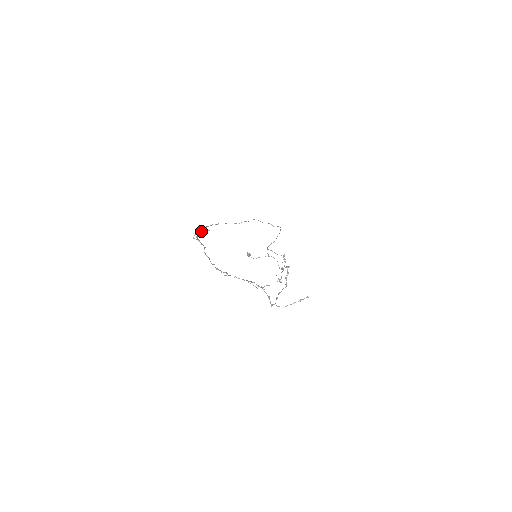
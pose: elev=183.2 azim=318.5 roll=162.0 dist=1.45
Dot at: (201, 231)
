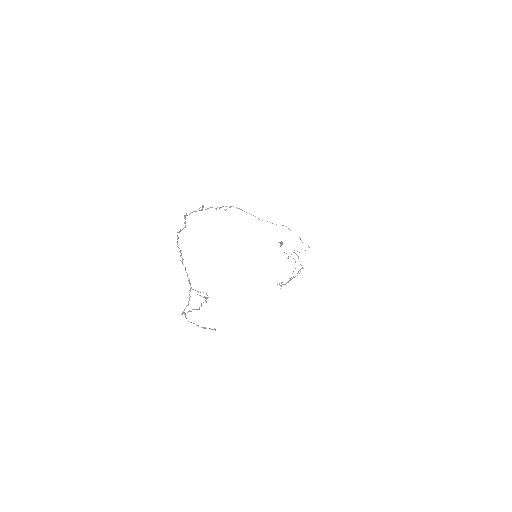
Dot at: (212, 207)
